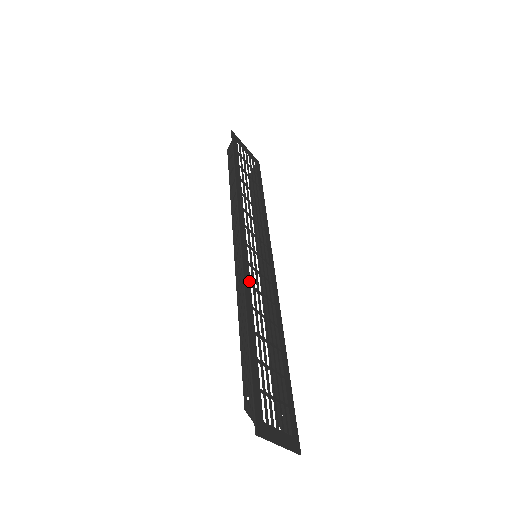
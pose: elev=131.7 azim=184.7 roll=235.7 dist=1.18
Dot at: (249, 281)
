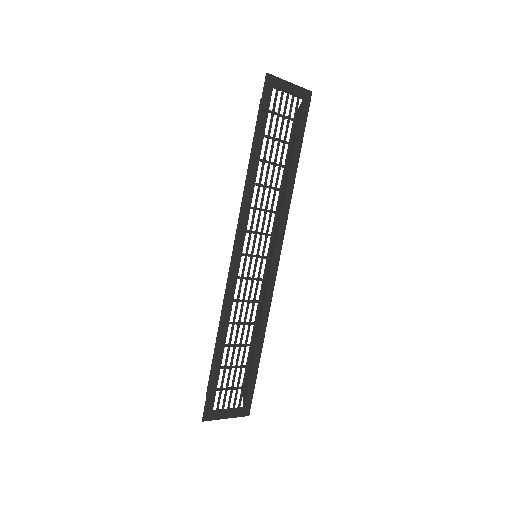
Dot at: (232, 298)
